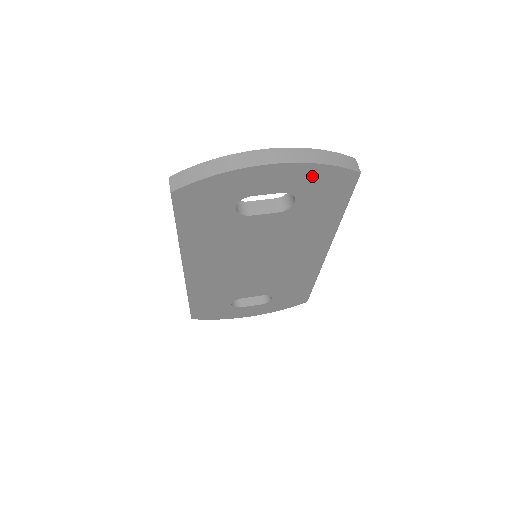
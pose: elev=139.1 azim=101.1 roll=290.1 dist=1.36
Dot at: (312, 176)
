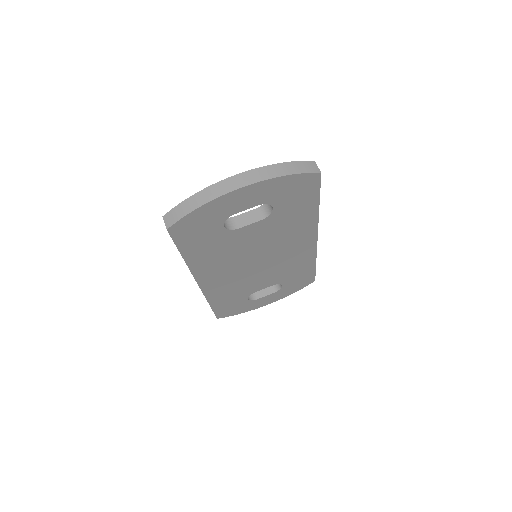
Dot at: (280, 186)
